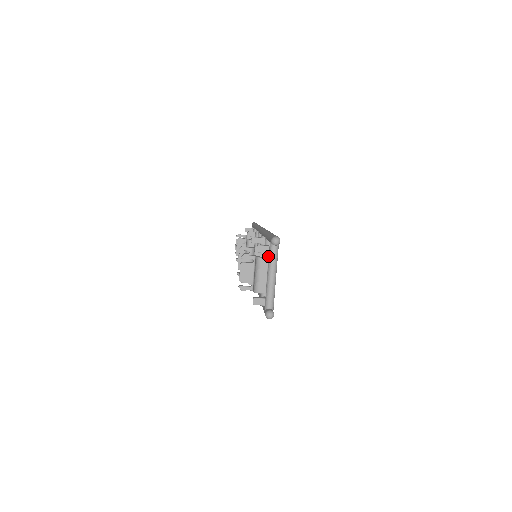
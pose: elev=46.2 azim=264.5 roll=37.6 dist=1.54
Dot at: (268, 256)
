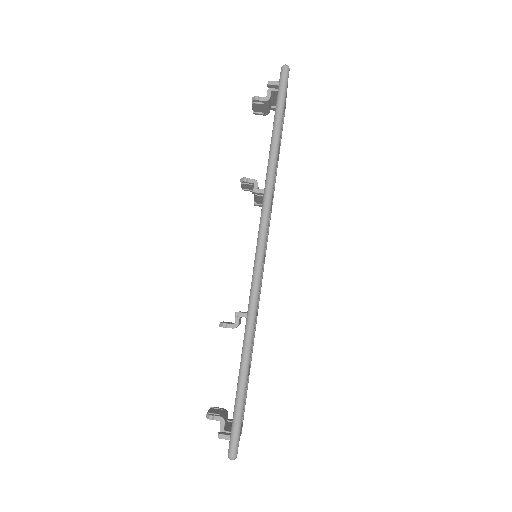
Dot at: occluded
